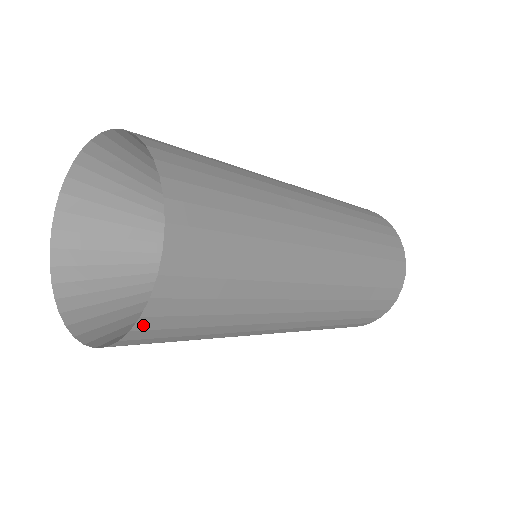
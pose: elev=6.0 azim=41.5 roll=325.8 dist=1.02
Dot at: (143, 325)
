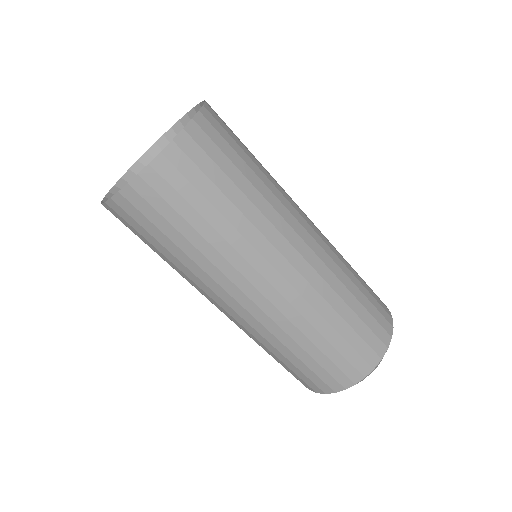
Dot at: (209, 107)
